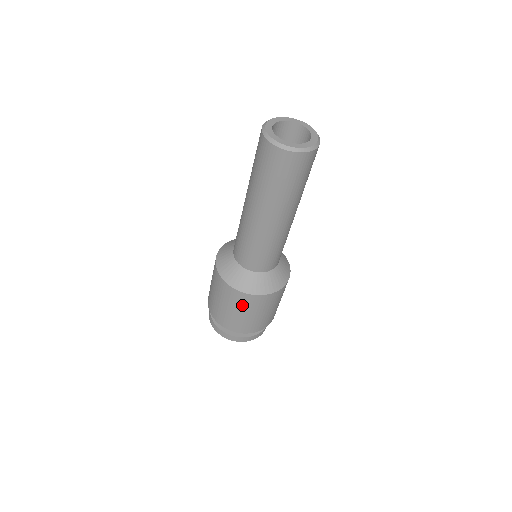
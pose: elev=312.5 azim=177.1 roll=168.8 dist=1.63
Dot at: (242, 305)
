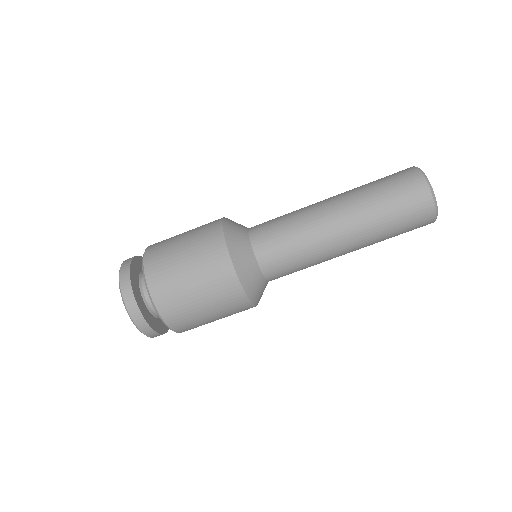
Dot at: (203, 256)
